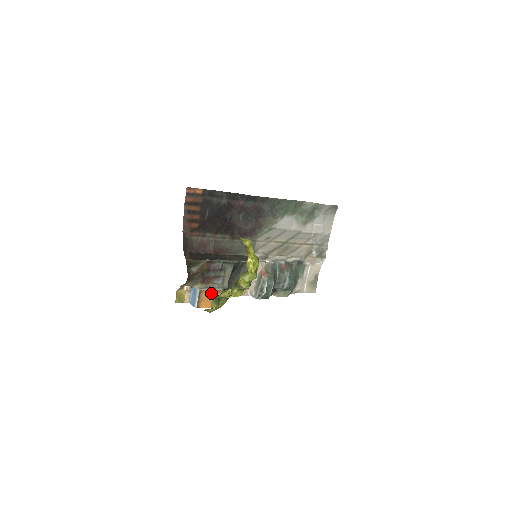
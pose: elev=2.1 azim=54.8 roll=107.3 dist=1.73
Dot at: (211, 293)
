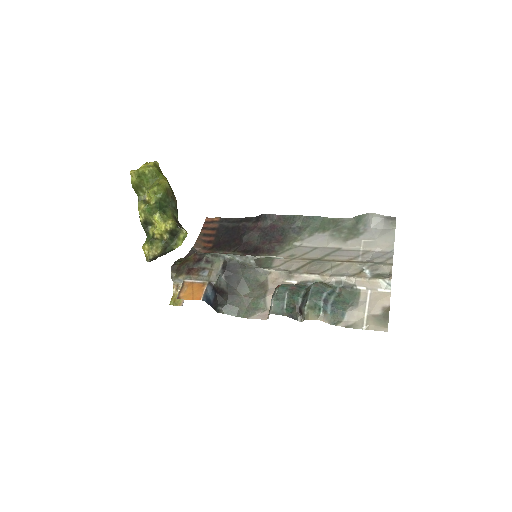
Dot at: (195, 286)
